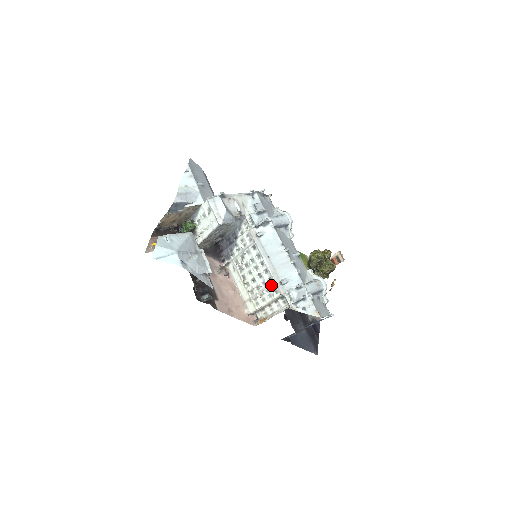
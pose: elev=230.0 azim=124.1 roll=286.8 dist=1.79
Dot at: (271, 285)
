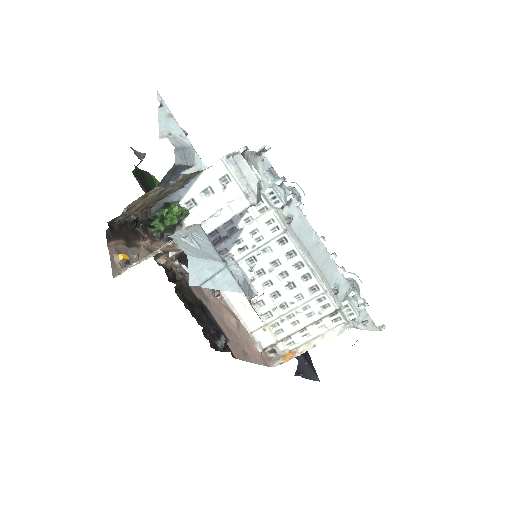
Dot at: (316, 297)
